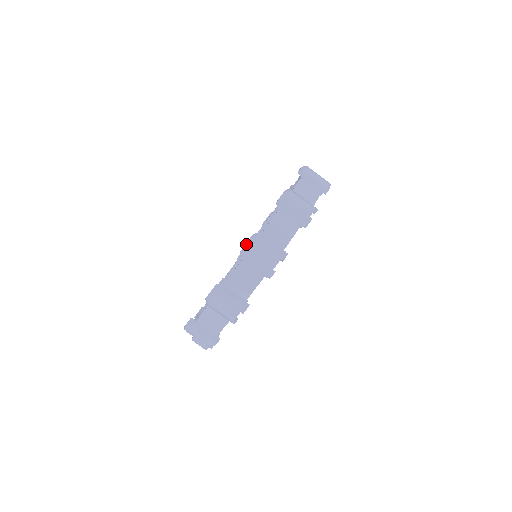
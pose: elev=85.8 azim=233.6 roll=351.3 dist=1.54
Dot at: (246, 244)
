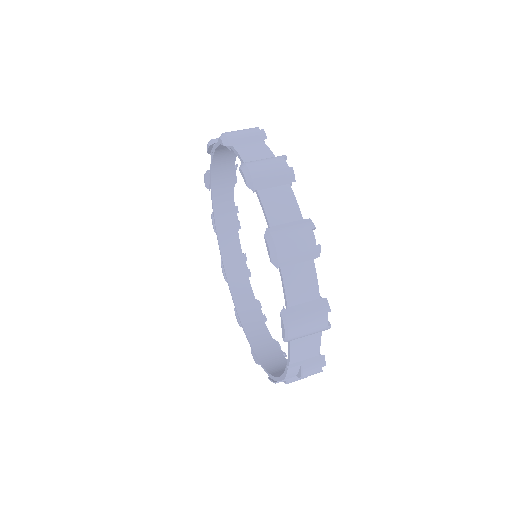
Dot at: (244, 174)
